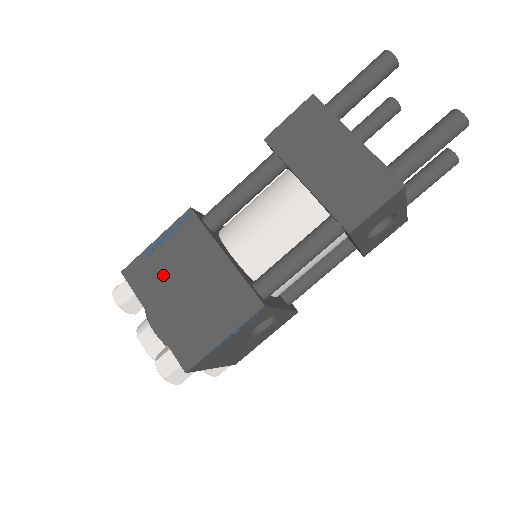
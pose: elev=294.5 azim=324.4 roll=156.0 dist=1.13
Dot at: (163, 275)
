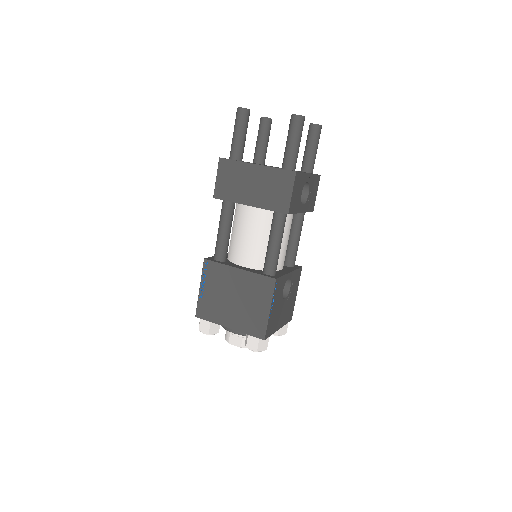
Dot at: (217, 302)
